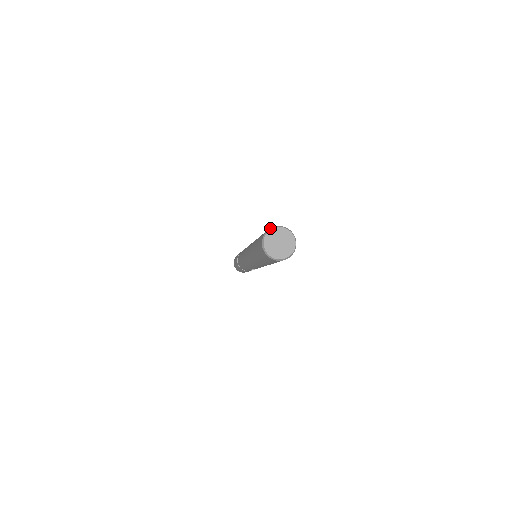
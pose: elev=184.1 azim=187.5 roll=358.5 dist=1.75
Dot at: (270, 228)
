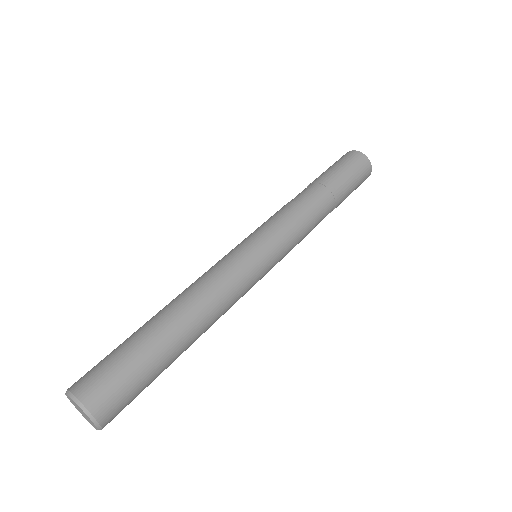
Dot at: (75, 397)
